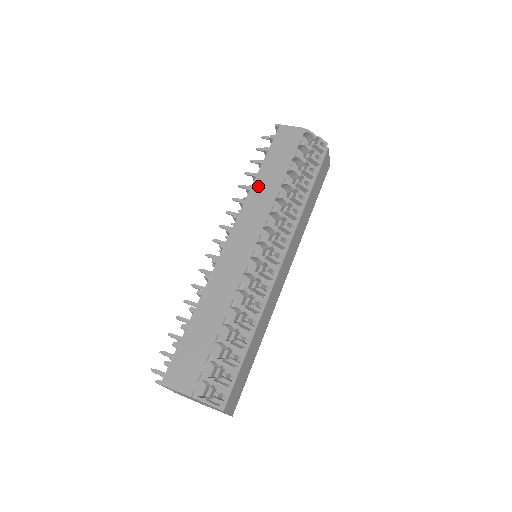
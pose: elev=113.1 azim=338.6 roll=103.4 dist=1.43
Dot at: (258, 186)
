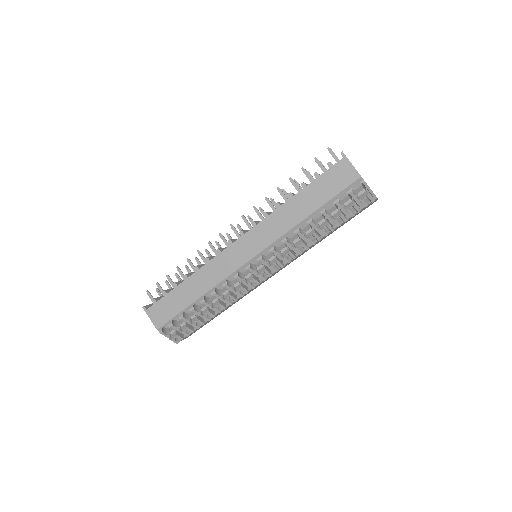
Dot at: (286, 210)
